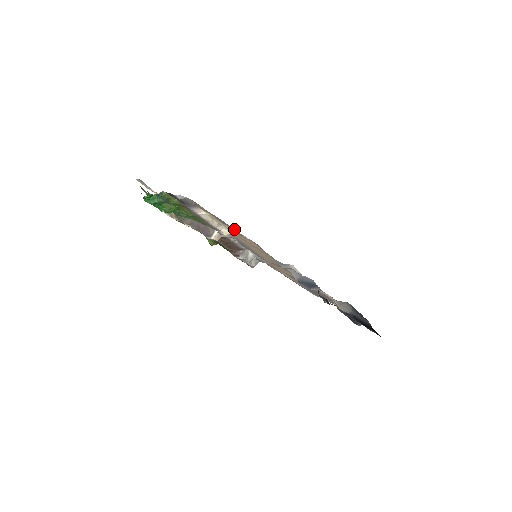
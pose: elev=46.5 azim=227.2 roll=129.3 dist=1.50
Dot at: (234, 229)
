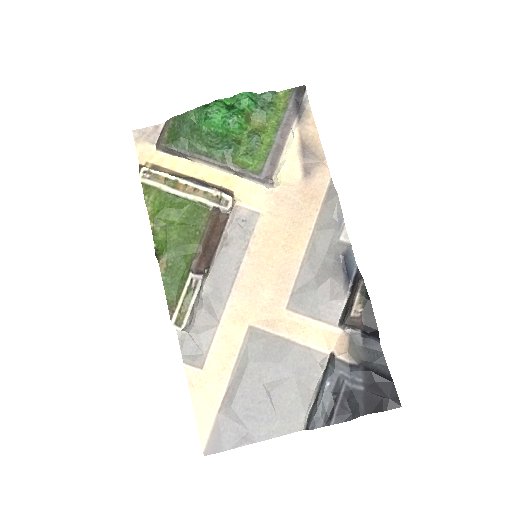
Dot at: (320, 156)
